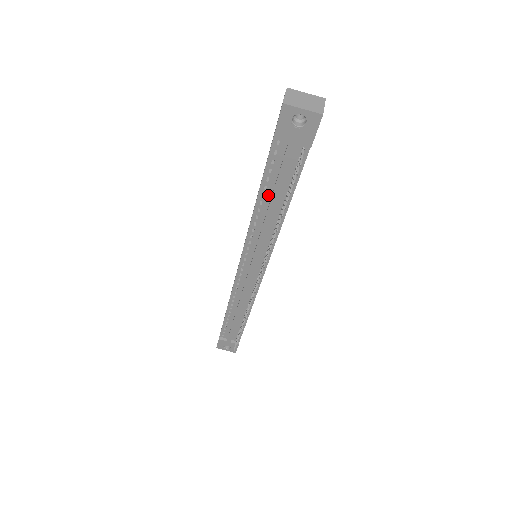
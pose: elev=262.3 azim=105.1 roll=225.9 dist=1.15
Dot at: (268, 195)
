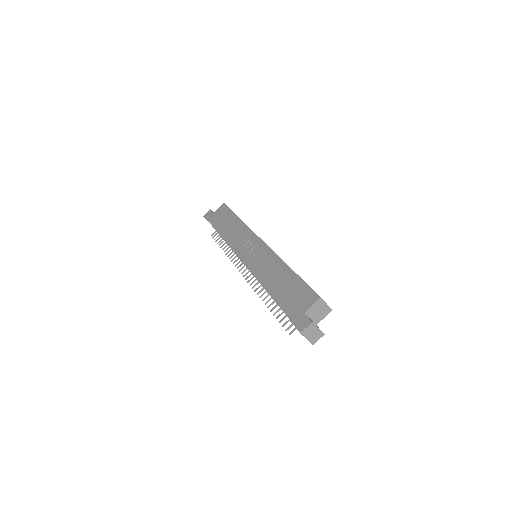
Dot at: occluded
